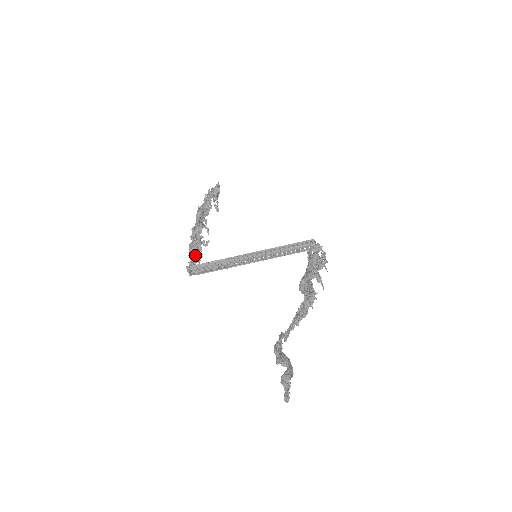
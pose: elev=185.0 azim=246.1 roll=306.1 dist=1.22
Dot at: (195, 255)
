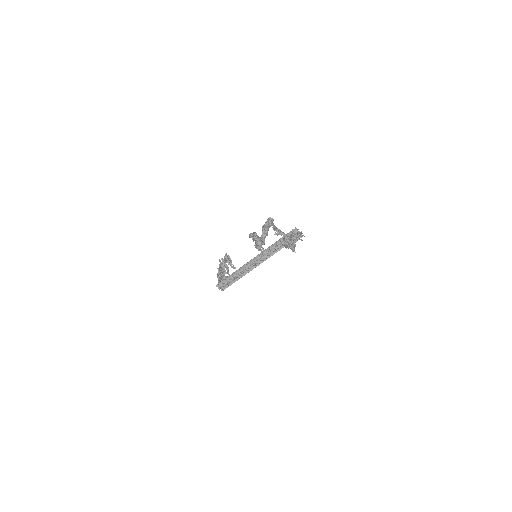
Dot at: occluded
